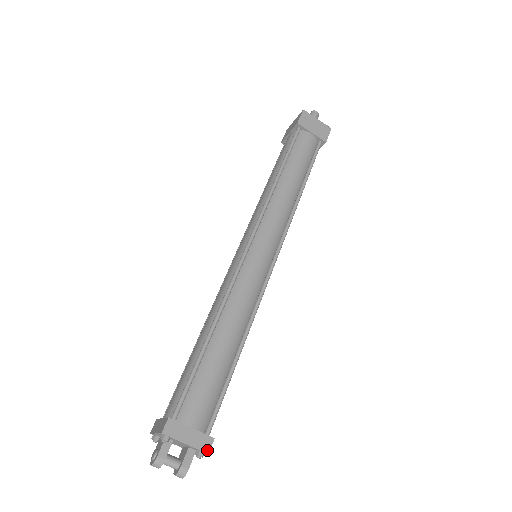
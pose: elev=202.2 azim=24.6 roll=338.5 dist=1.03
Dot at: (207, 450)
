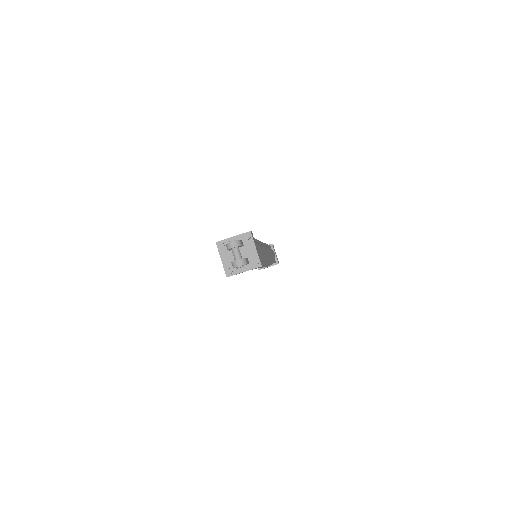
Dot at: (261, 264)
